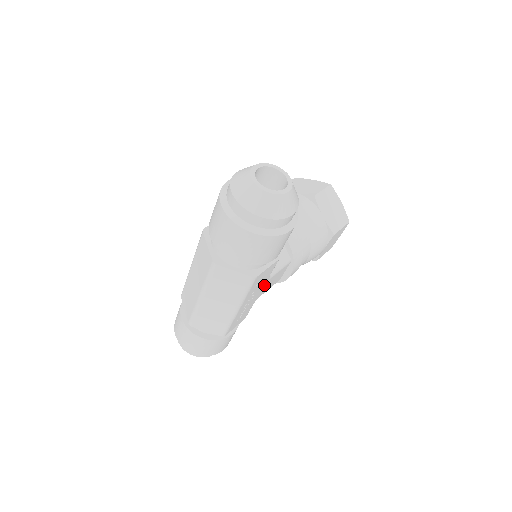
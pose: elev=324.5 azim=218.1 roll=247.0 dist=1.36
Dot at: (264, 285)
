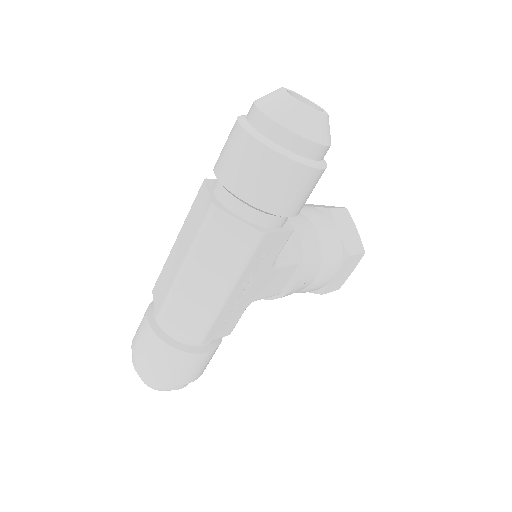
Dot at: (265, 276)
